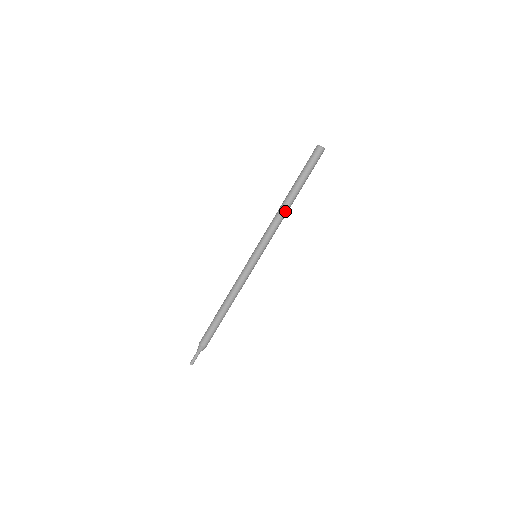
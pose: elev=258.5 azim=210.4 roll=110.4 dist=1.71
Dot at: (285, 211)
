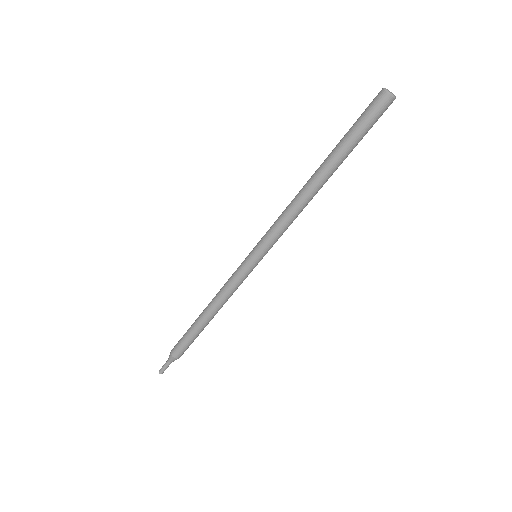
Dot at: (304, 194)
